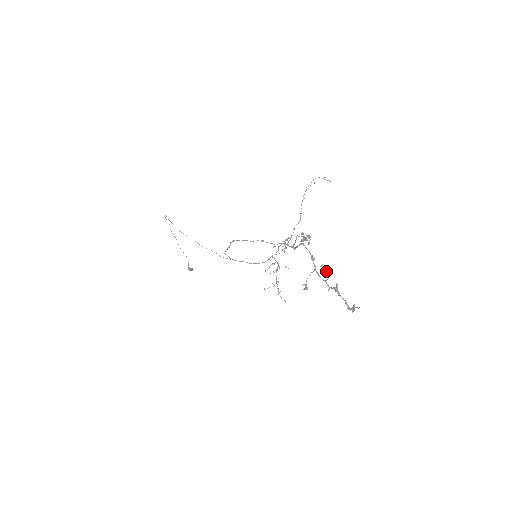
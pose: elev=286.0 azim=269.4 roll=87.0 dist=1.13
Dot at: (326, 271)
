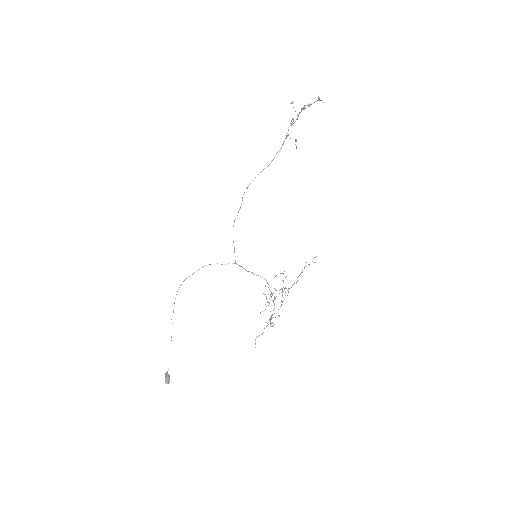
Dot at: (303, 108)
